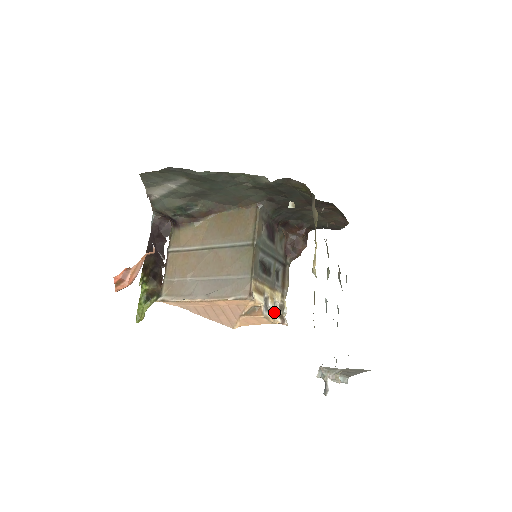
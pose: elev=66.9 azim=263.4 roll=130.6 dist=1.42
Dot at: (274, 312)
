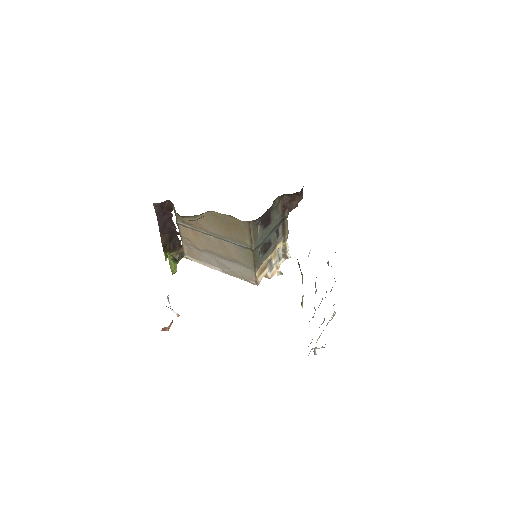
Dot at: (278, 260)
